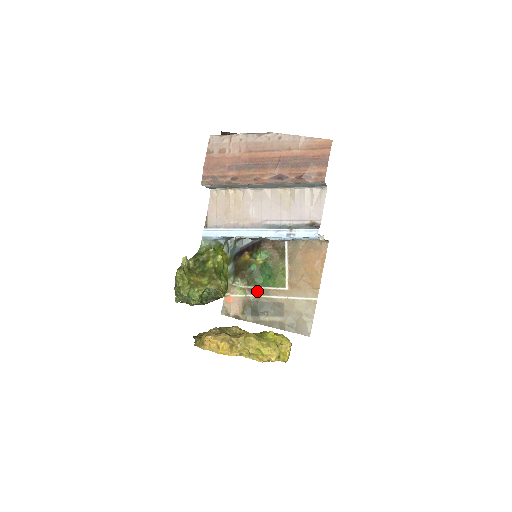
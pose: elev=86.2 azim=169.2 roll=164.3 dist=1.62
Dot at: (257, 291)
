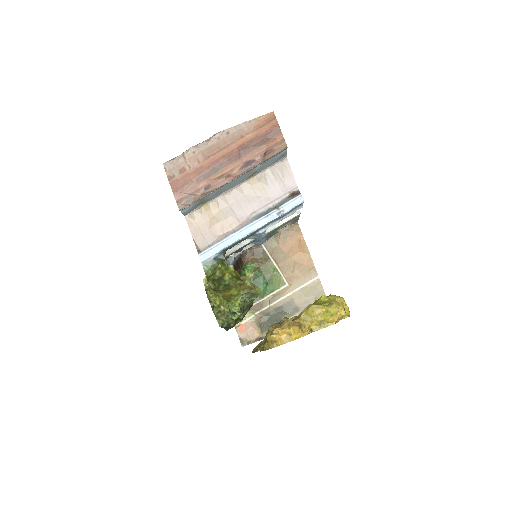
Dot at: (263, 304)
